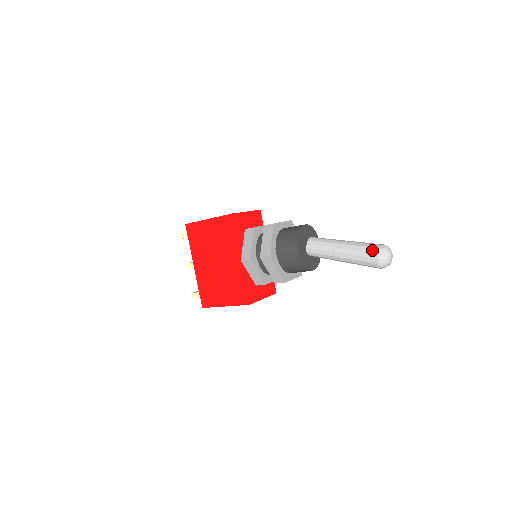
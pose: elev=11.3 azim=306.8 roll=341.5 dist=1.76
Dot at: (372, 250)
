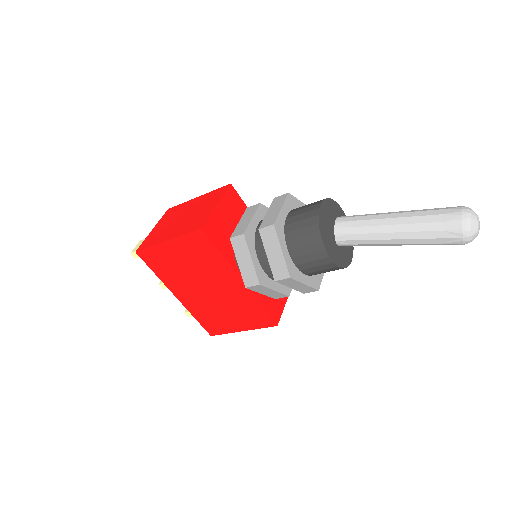
Dot at: (449, 227)
